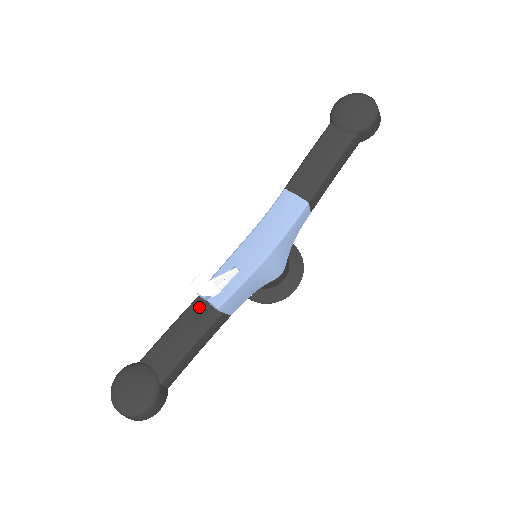
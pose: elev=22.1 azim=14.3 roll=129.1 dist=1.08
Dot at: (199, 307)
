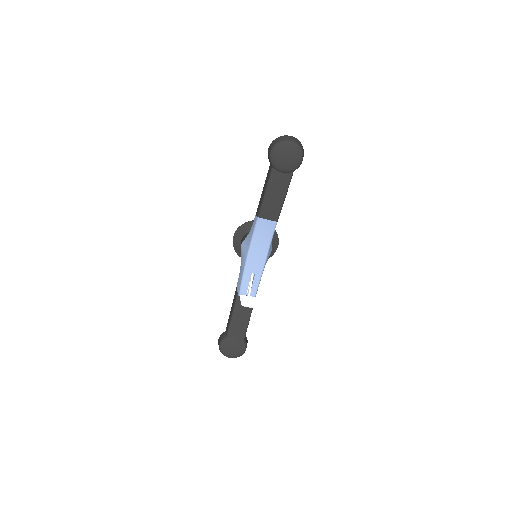
Dot at: occluded
